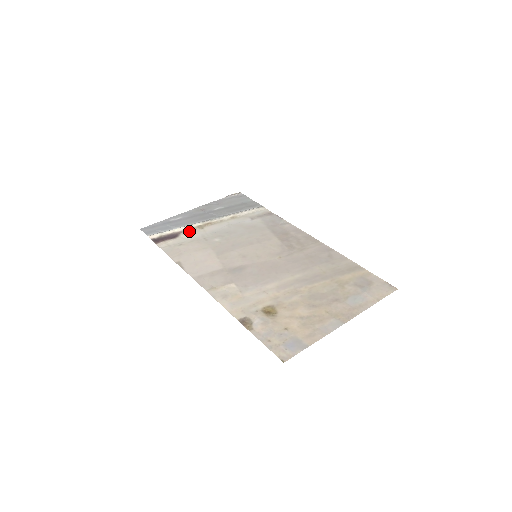
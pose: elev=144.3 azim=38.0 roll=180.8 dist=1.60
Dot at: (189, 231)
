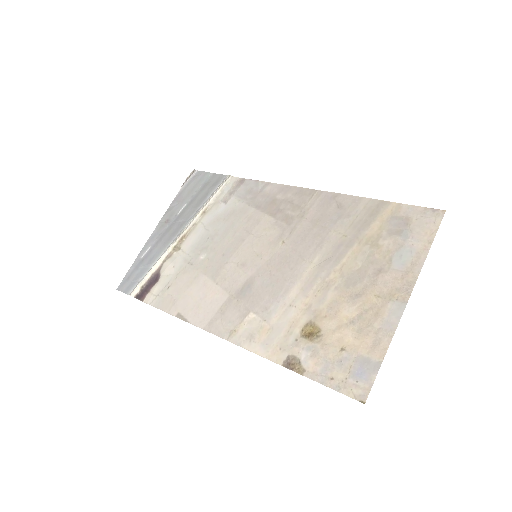
Dot at: (167, 262)
